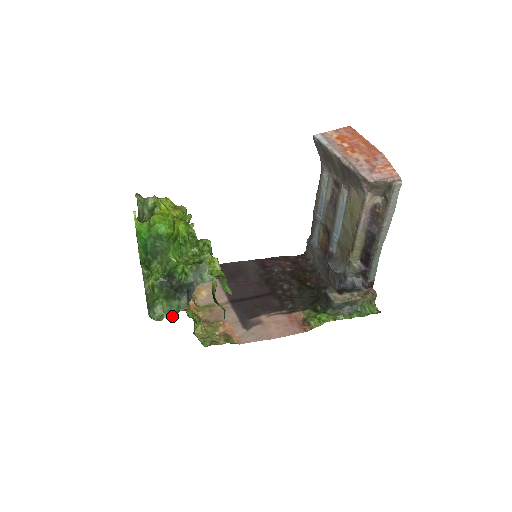
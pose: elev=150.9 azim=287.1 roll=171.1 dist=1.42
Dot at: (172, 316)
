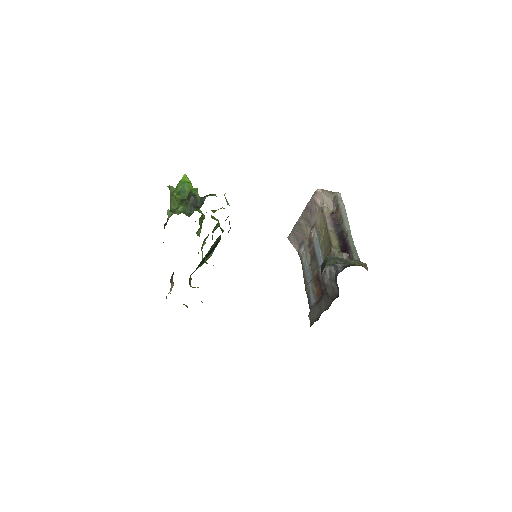
Dot at: (188, 215)
